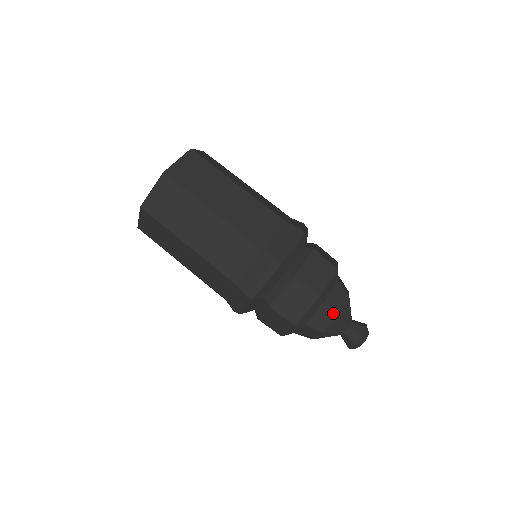
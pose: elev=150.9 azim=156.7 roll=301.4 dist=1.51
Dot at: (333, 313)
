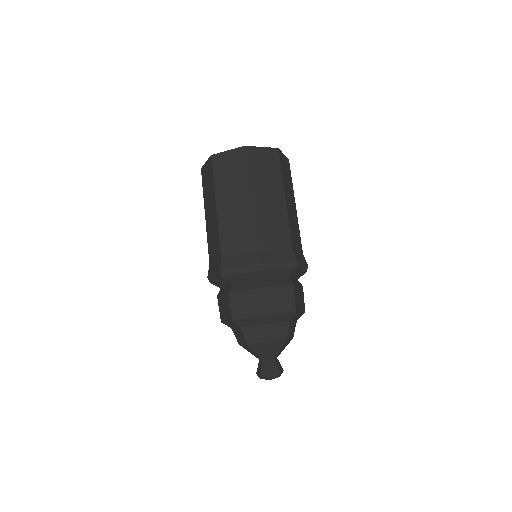
Dot at: (265, 337)
